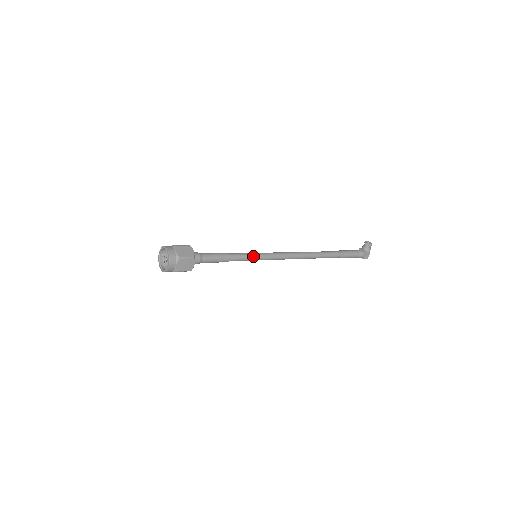
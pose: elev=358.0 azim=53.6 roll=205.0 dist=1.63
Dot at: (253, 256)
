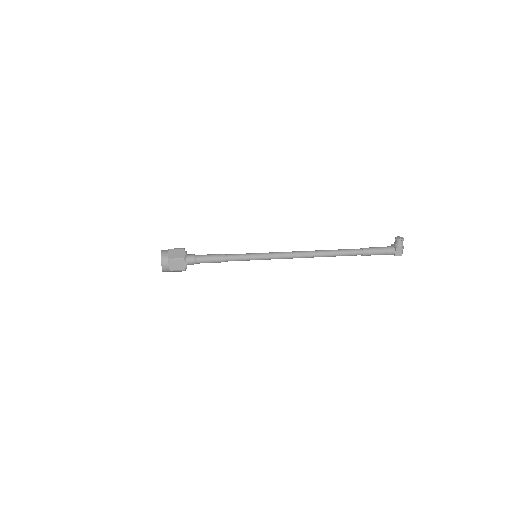
Dot at: (251, 256)
